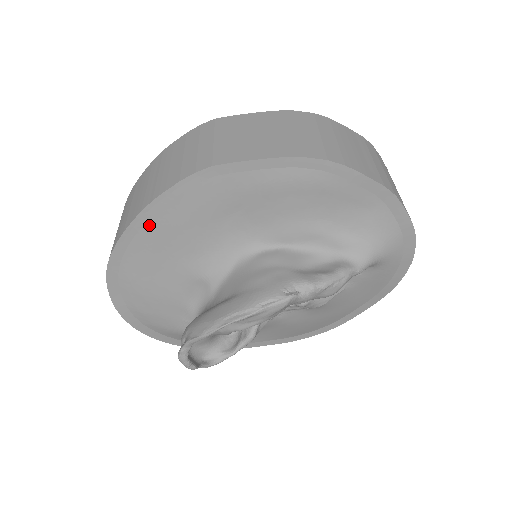
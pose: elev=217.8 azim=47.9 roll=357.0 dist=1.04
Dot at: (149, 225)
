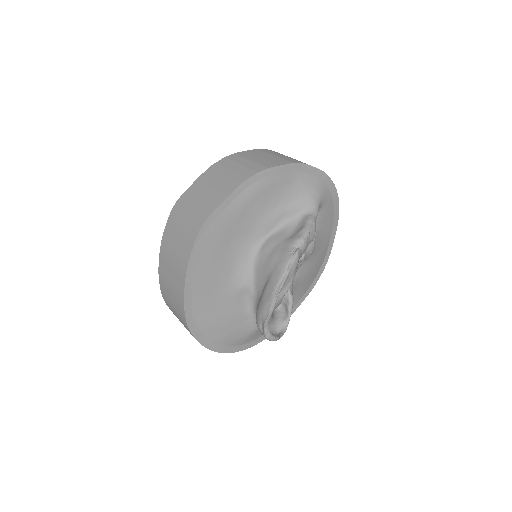
Dot at: (194, 281)
